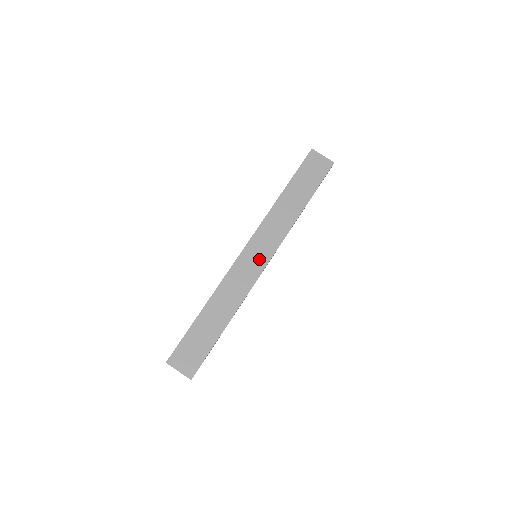
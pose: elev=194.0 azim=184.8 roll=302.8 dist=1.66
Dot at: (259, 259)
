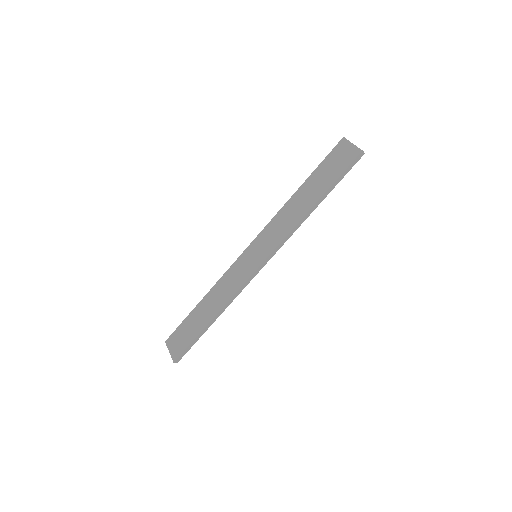
Dot at: (255, 259)
